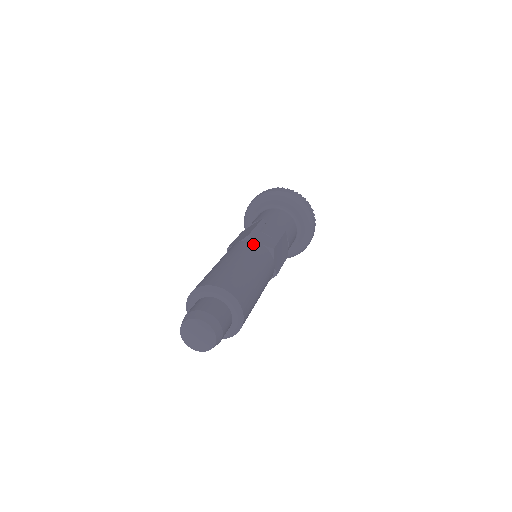
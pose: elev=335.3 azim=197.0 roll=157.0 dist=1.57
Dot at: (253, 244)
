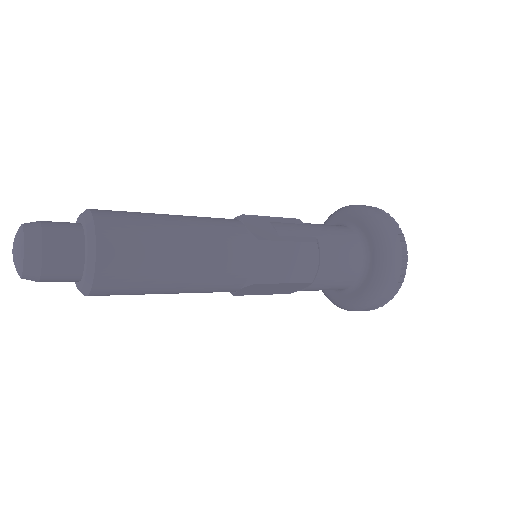
Dot at: (233, 221)
